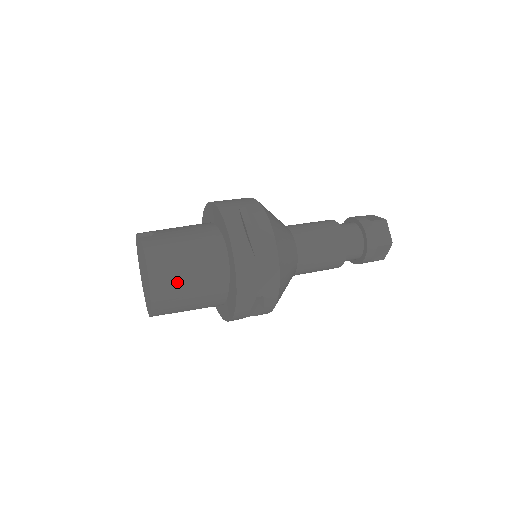
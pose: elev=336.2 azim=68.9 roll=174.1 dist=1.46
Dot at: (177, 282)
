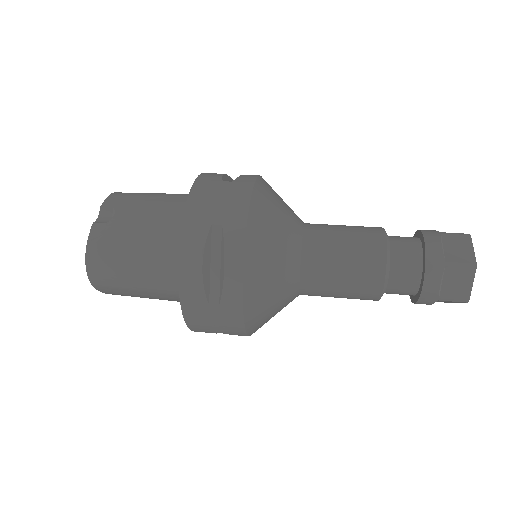
Dot at: (126, 291)
